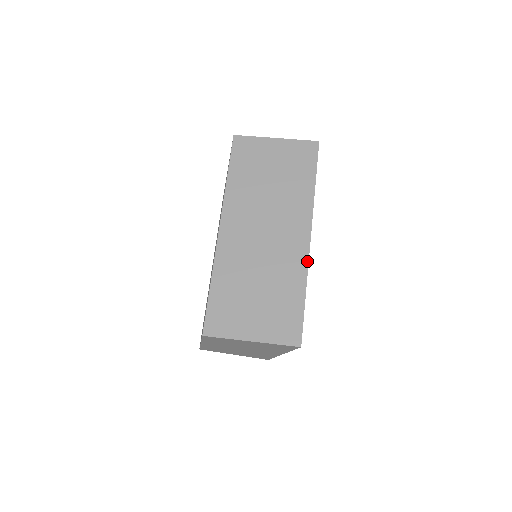
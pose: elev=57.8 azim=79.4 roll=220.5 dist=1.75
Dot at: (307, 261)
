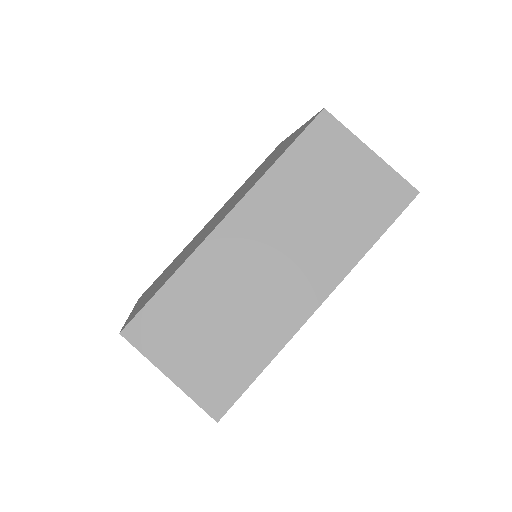
Dot at: (295, 331)
